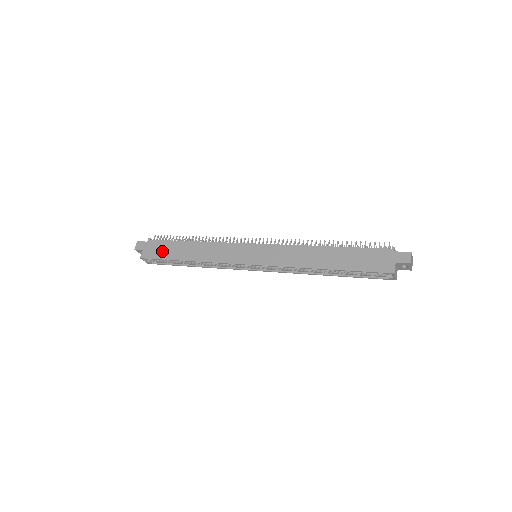
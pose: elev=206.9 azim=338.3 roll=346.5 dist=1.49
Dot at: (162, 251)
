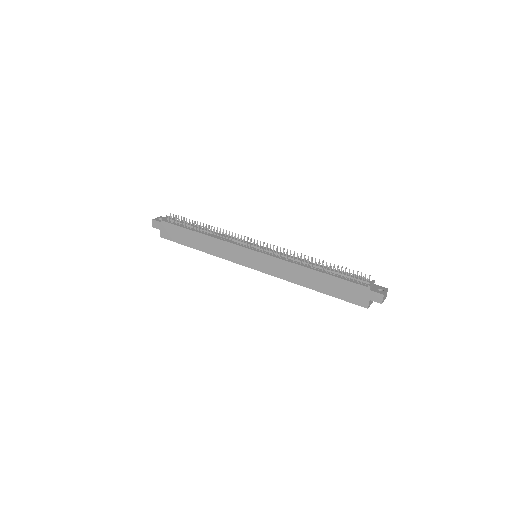
Dot at: (176, 236)
